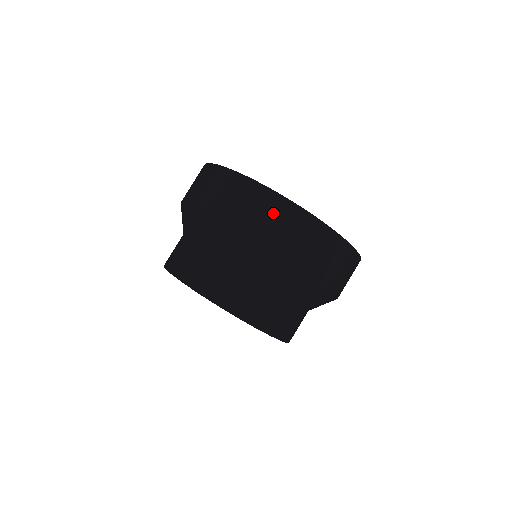
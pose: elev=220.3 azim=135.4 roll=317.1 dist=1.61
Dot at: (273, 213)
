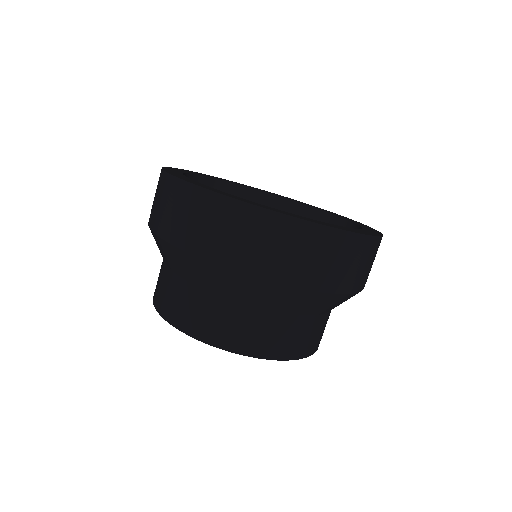
Dot at: (337, 254)
